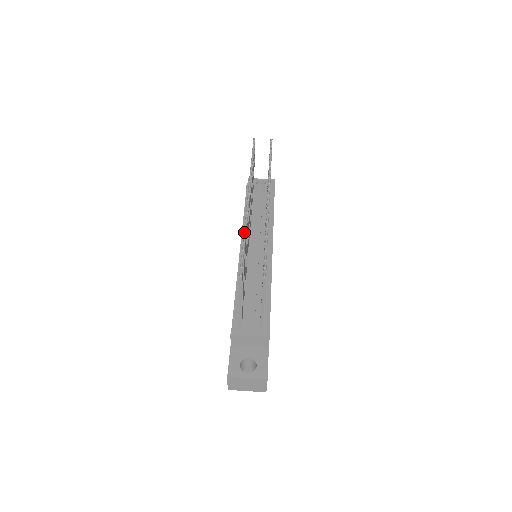
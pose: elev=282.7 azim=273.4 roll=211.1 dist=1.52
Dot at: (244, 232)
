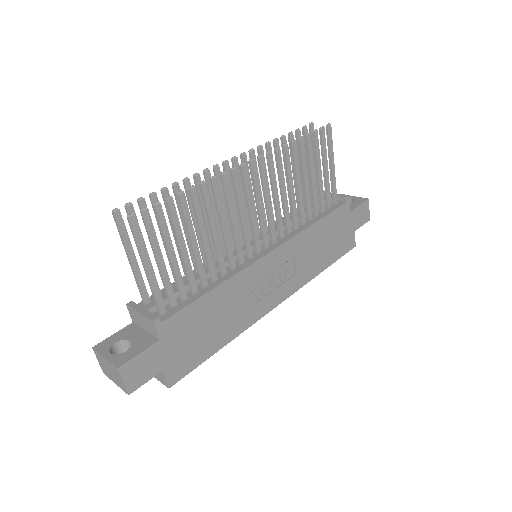
Dot at: (174, 182)
